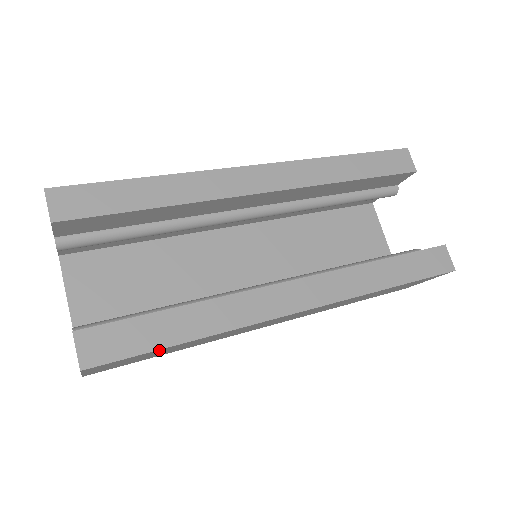
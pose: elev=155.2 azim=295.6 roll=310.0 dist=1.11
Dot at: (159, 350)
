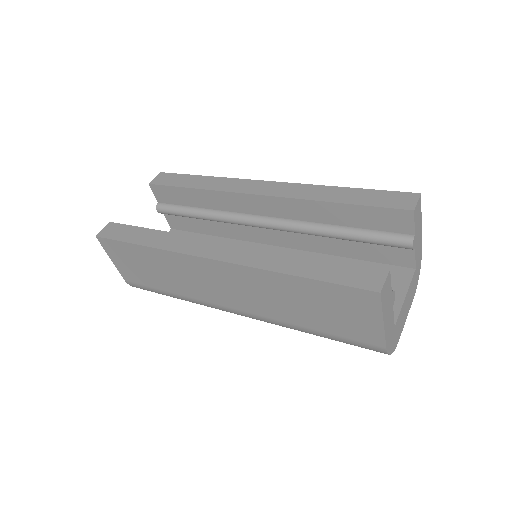
Dot at: (130, 247)
